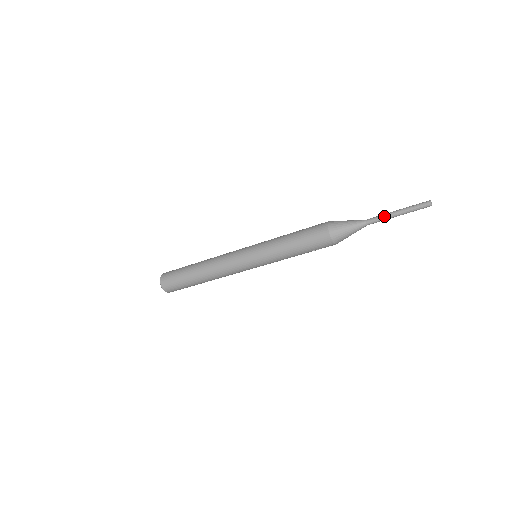
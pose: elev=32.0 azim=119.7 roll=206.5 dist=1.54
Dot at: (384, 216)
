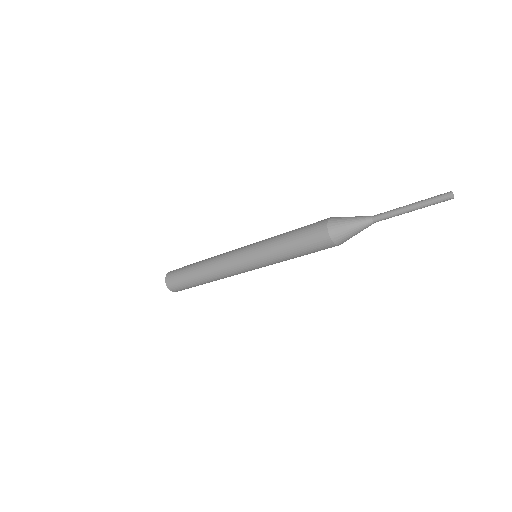
Dot at: (394, 215)
